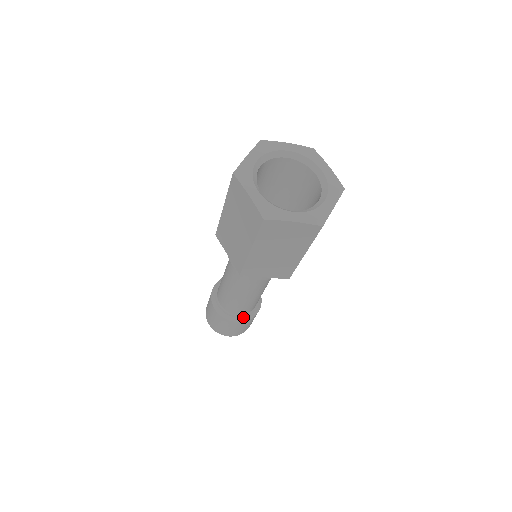
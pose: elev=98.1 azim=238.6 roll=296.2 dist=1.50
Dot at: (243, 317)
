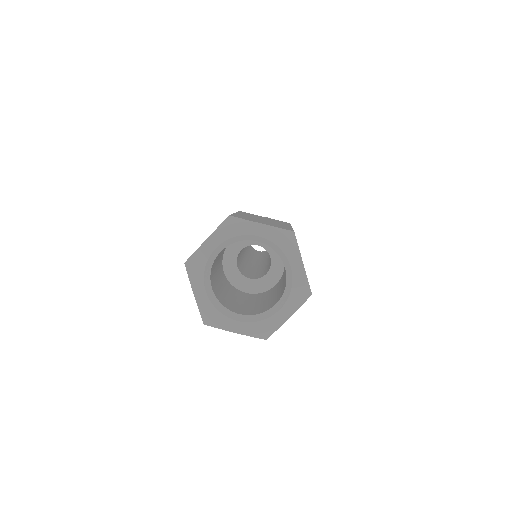
Dot at: occluded
